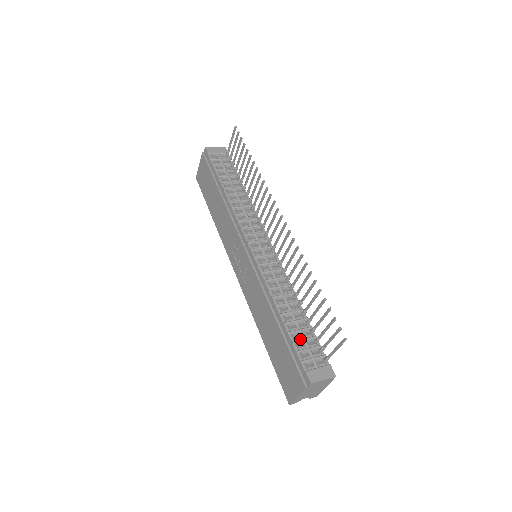
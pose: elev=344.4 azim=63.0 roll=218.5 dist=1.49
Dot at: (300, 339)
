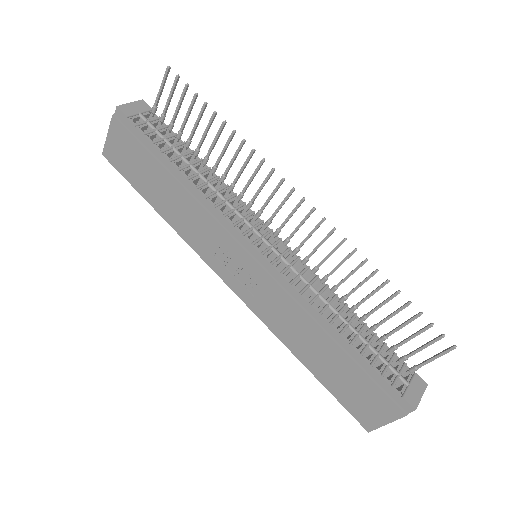
Dot at: (375, 357)
